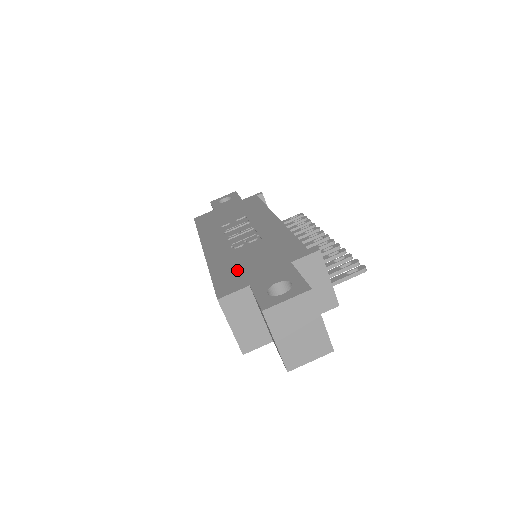
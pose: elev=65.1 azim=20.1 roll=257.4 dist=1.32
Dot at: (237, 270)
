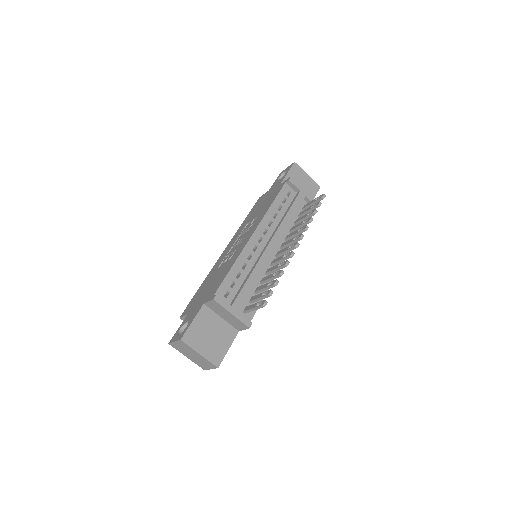
Dot at: (200, 293)
